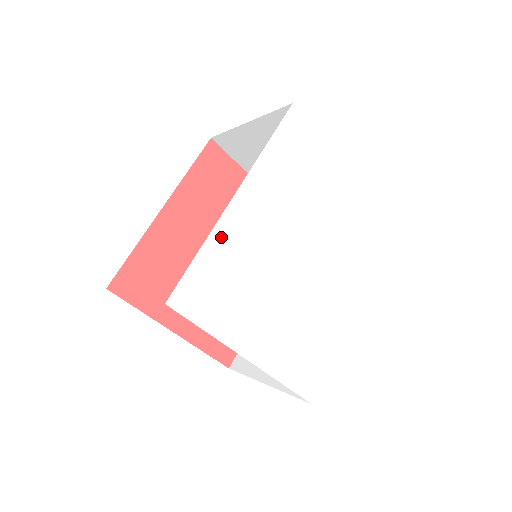
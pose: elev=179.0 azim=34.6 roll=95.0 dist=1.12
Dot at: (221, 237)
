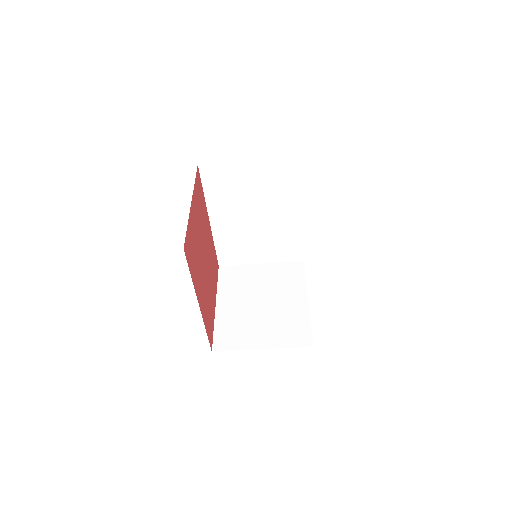
Dot at: occluded
